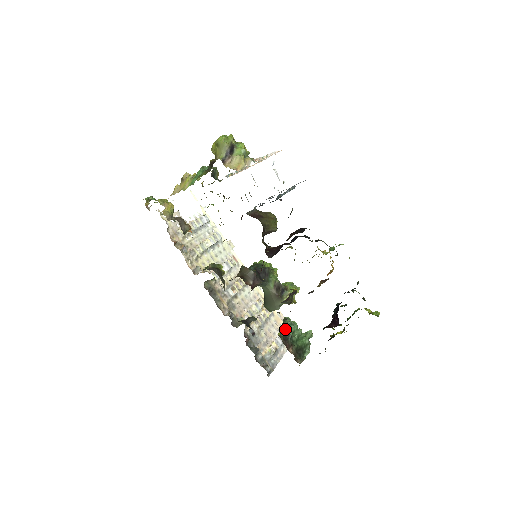
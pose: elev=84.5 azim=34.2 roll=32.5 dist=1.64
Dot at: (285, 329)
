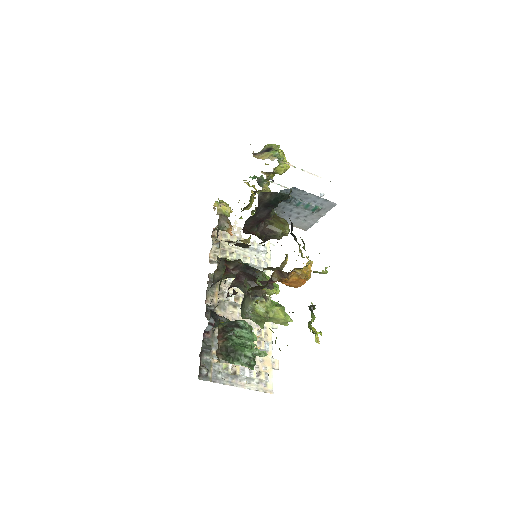
Dot at: (232, 323)
